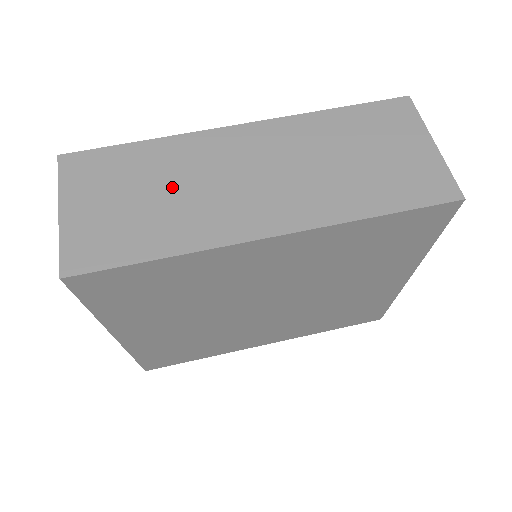
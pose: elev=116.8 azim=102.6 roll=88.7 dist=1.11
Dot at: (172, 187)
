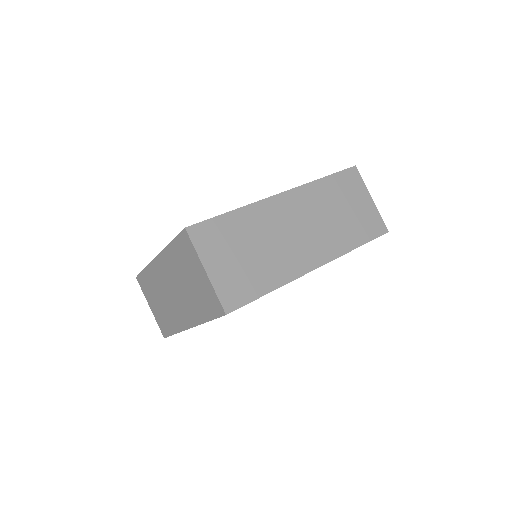
Dot at: (261, 243)
